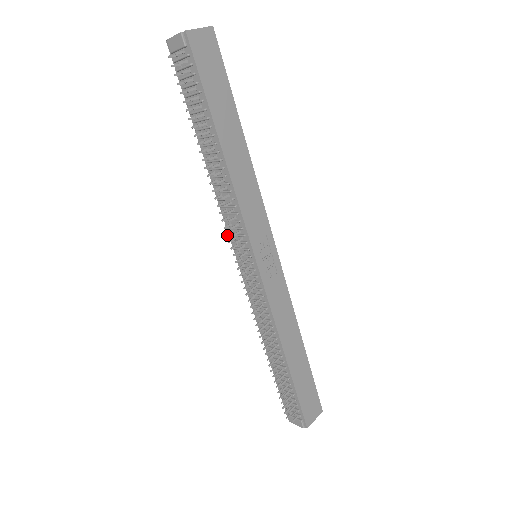
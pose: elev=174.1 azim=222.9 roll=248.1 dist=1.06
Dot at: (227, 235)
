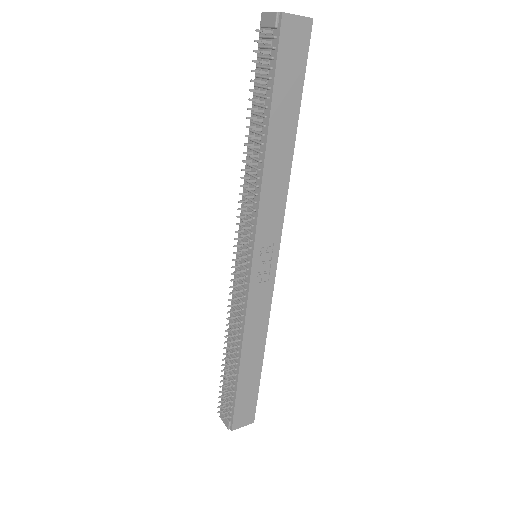
Dot at: occluded
